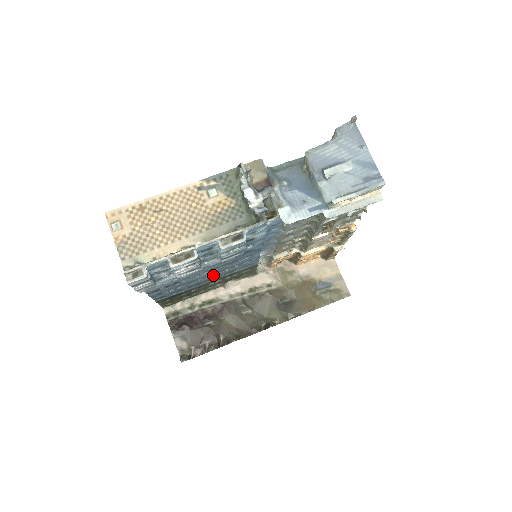
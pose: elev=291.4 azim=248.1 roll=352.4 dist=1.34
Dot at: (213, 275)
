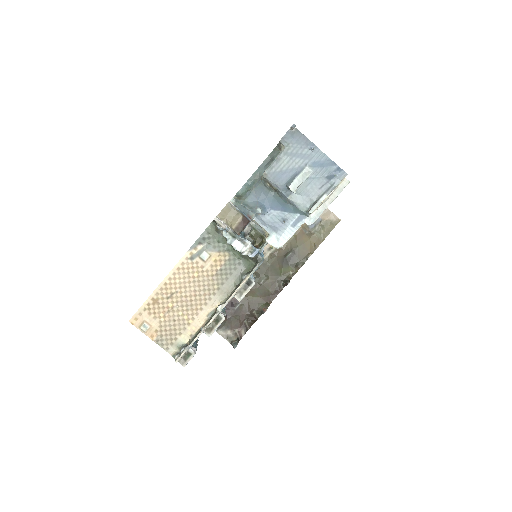
Dot at: occluded
